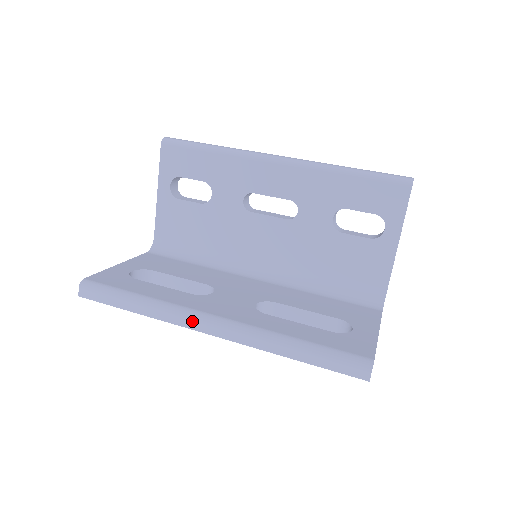
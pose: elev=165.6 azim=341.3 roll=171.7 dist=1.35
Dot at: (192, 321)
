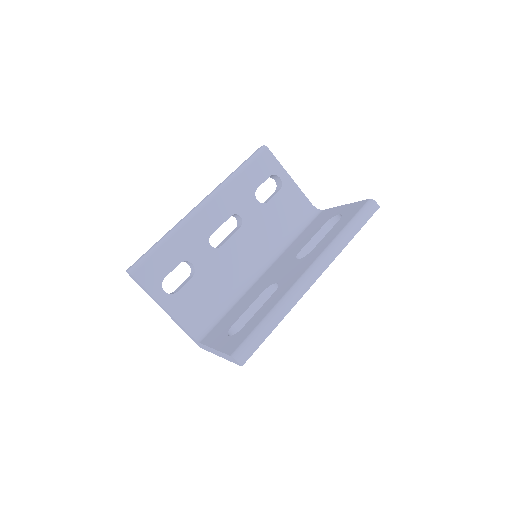
Dot at: (304, 285)
